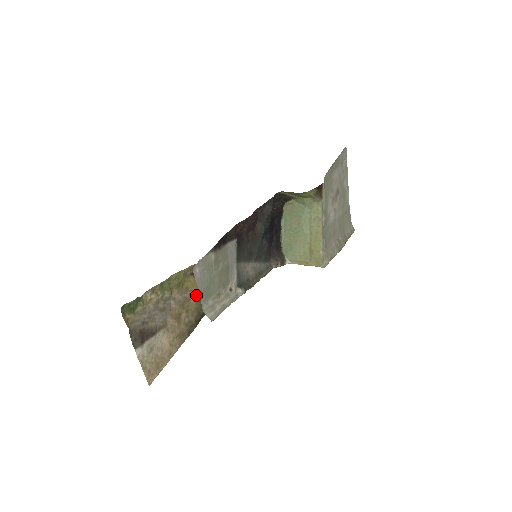
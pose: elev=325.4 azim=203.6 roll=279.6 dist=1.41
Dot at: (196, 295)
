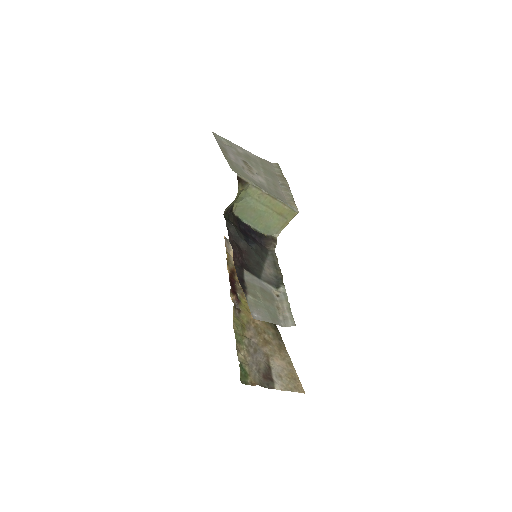
Dot at: occluded
